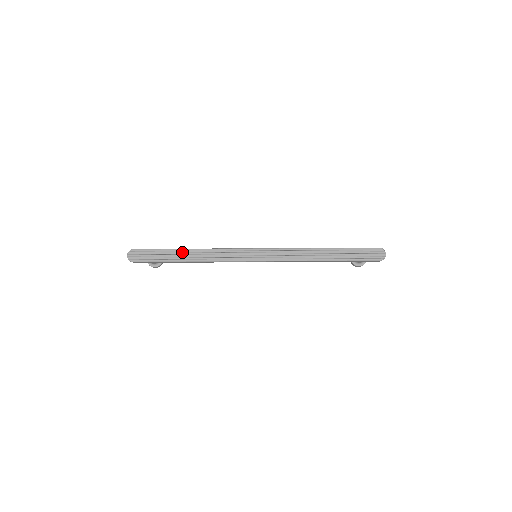
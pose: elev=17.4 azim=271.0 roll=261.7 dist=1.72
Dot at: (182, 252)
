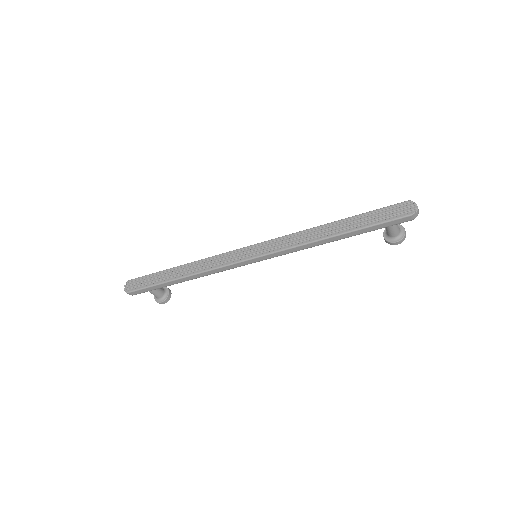
Dot at: (175, 270)
